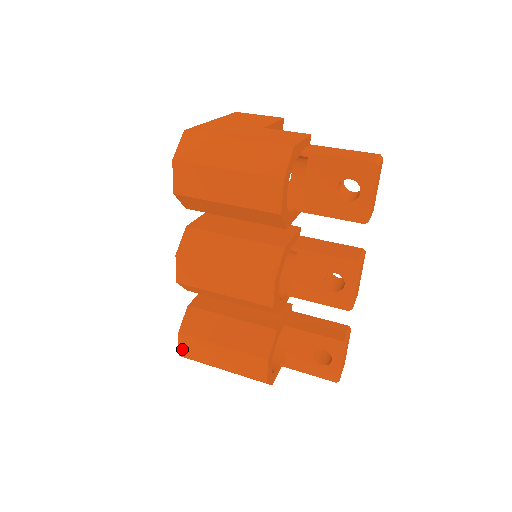
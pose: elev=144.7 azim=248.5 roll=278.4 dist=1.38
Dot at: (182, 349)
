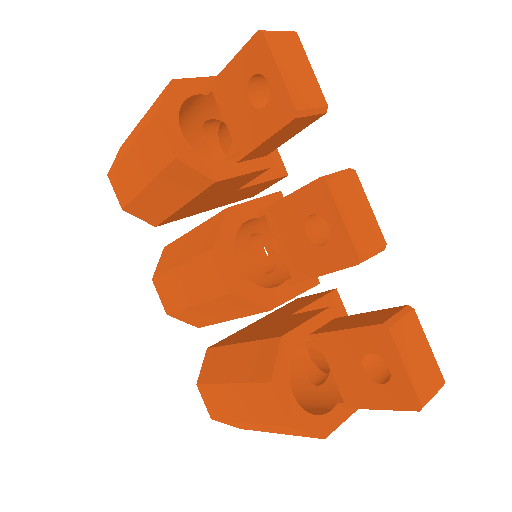
Dot at: (209, 407)
